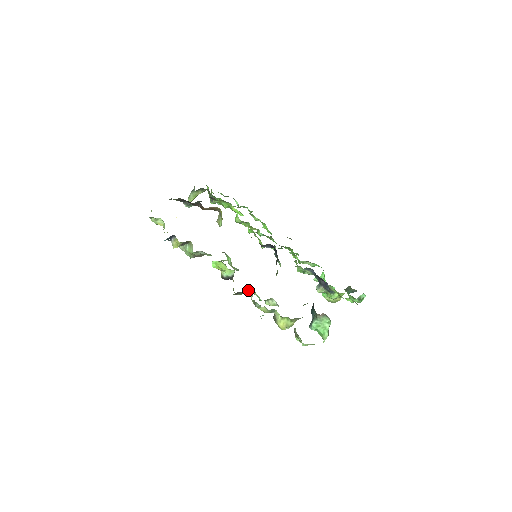
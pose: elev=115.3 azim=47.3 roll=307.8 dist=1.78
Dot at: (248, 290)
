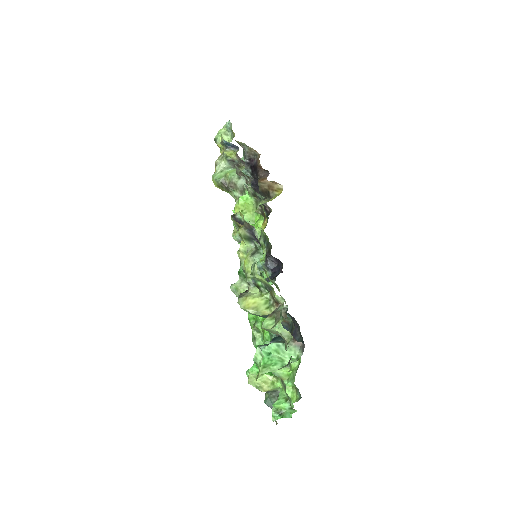
Dot at: occluded
